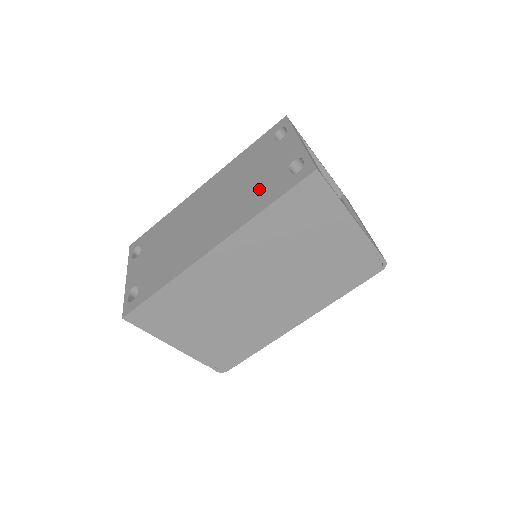
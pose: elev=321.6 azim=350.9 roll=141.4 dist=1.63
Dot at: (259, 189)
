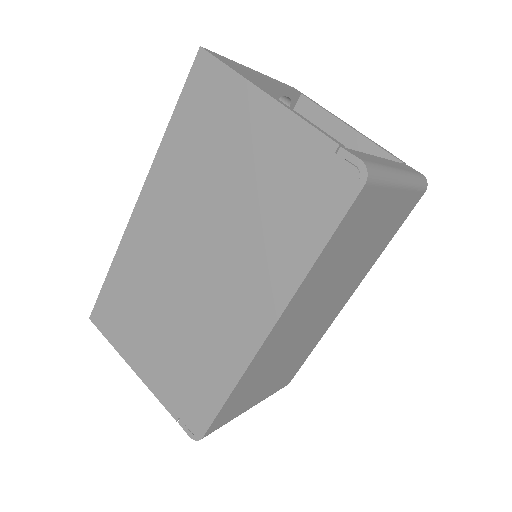
Dot at: occluded
